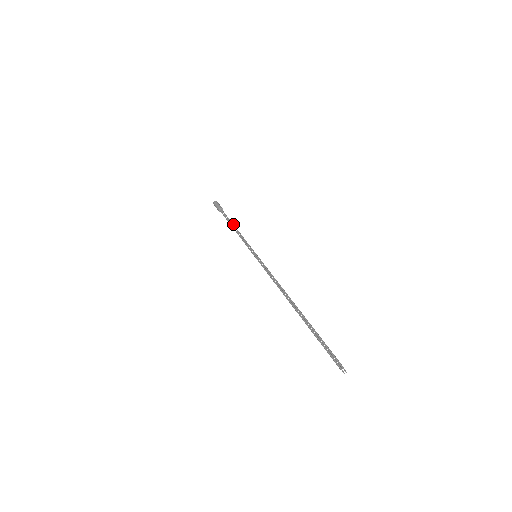
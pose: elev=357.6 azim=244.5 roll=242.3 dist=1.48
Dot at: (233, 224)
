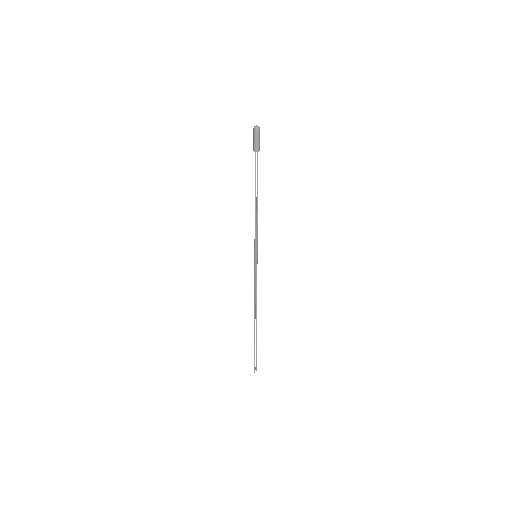
Dot at: (257, 193)
